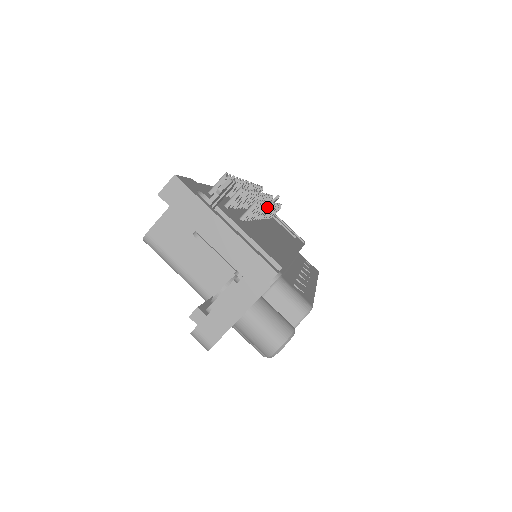
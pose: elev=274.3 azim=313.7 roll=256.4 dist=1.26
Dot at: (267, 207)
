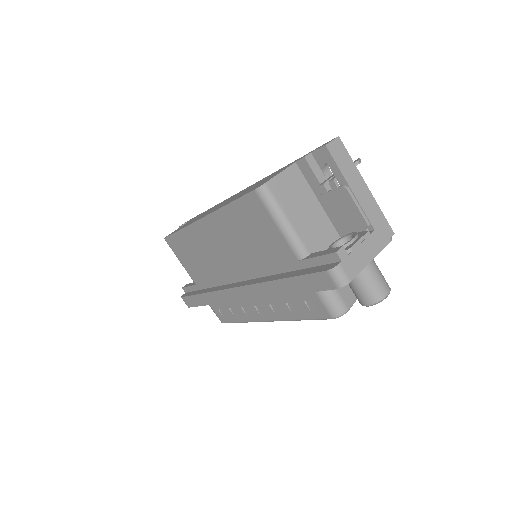
Dot at: occluded
